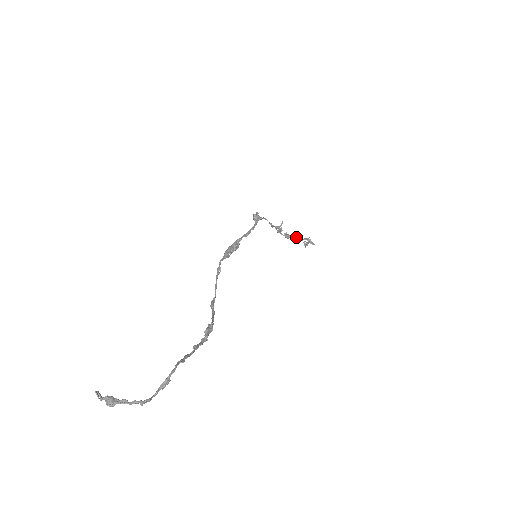
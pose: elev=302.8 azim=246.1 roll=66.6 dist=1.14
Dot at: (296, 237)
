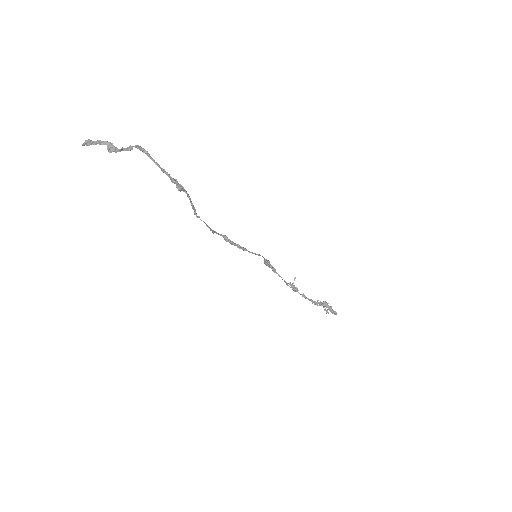
Dot at: (314, 301)
